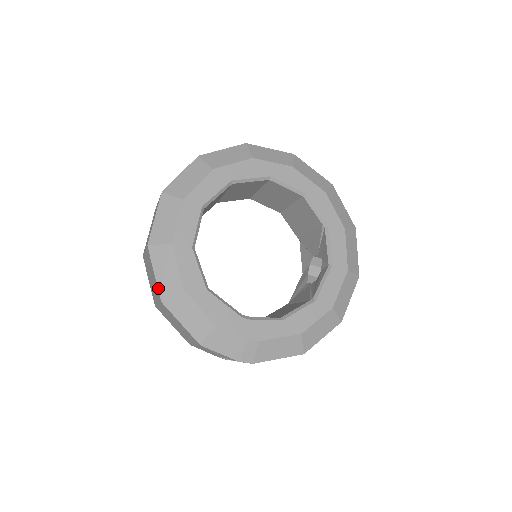
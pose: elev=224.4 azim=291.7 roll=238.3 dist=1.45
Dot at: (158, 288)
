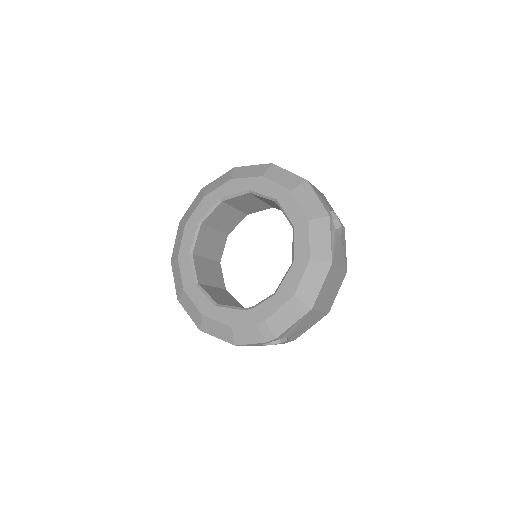
Dot at: occluded
